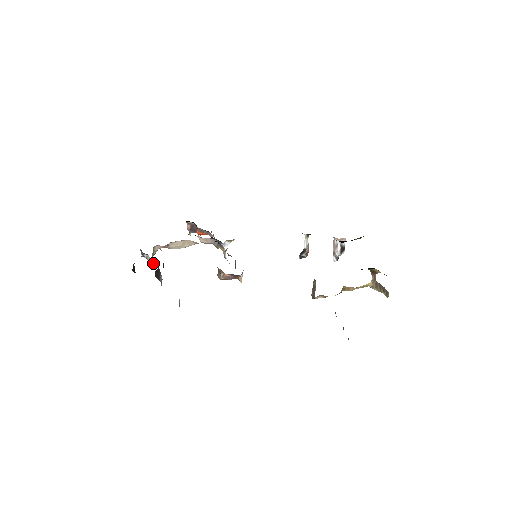
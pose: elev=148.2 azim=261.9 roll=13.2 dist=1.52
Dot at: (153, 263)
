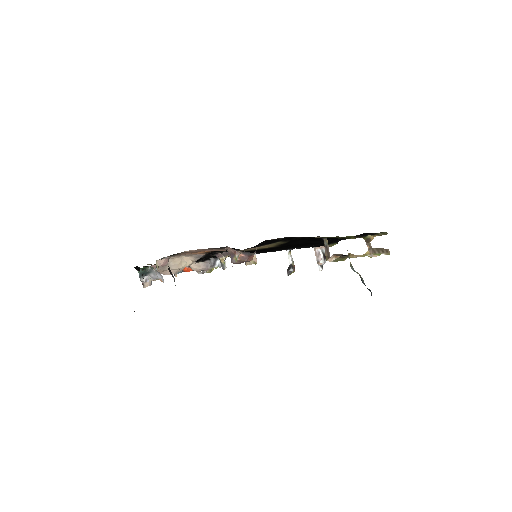
Dot at: occluded
